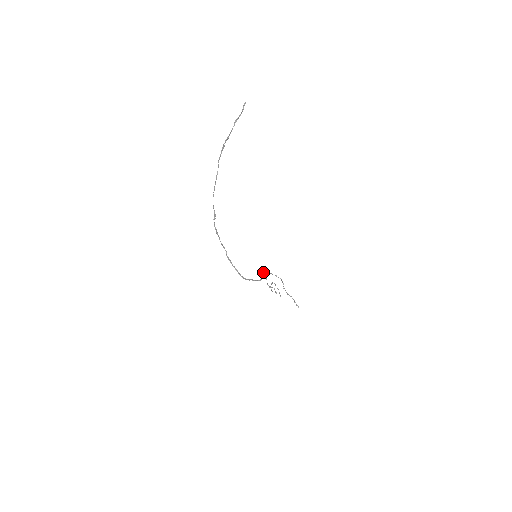
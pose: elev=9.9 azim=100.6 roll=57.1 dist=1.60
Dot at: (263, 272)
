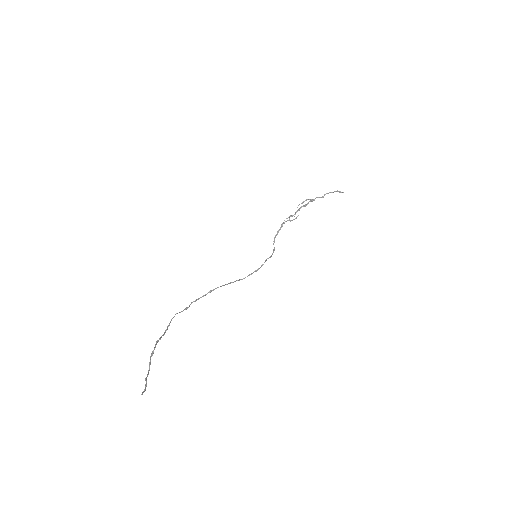
Dot at: (275, 237)
